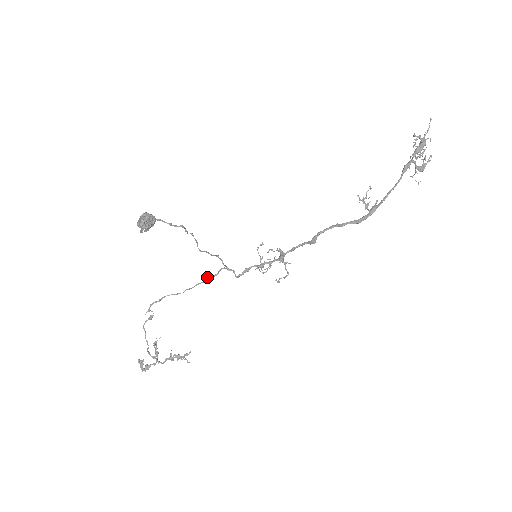
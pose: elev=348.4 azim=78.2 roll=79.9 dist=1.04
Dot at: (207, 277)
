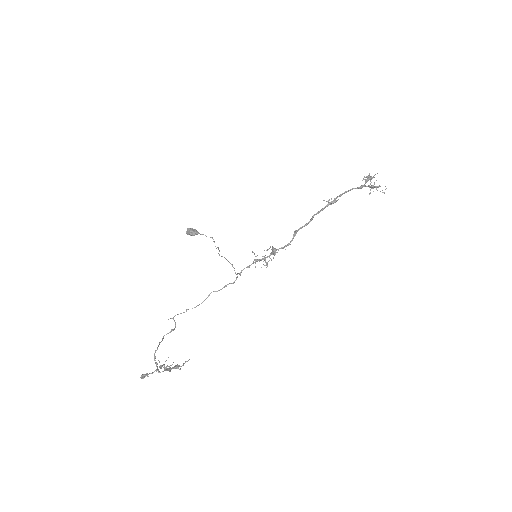
Dot at: occluded
